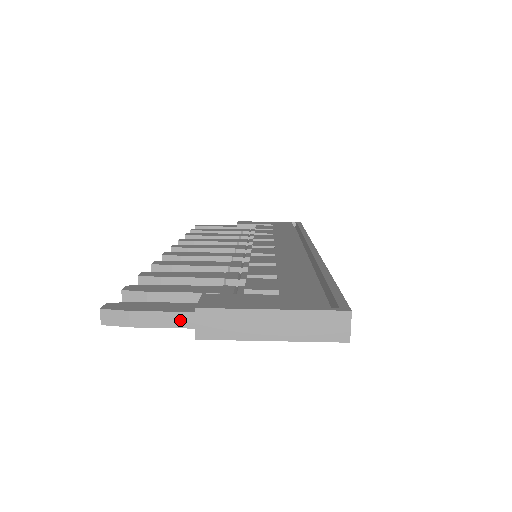
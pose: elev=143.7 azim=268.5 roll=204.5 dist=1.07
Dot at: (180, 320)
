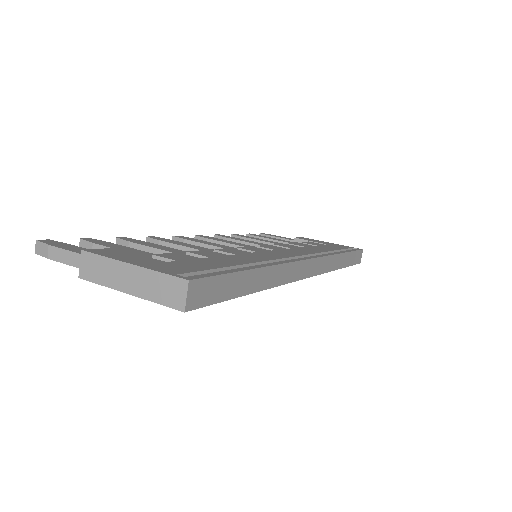
Dot at: (77, 260)
